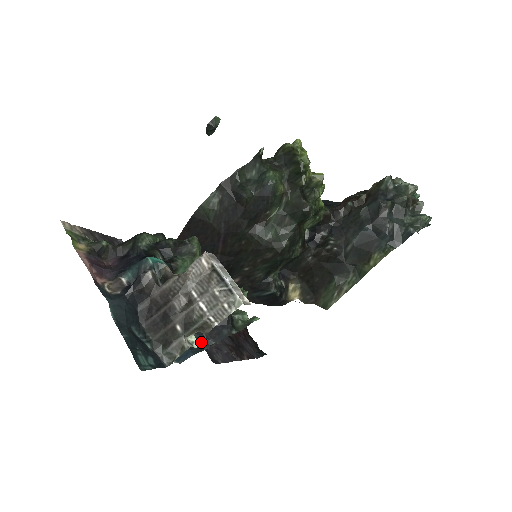
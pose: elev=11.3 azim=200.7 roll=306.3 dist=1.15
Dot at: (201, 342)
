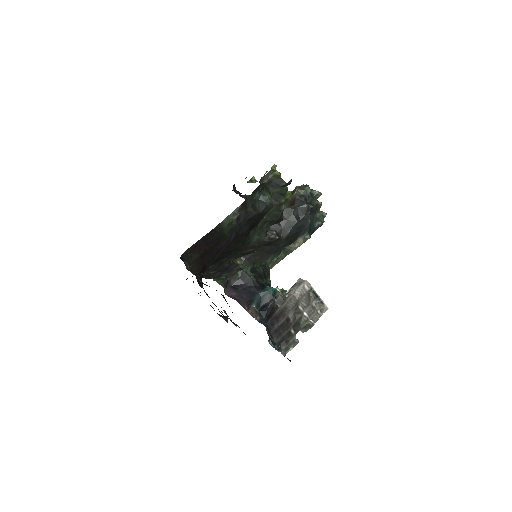
Dot at: occluded
